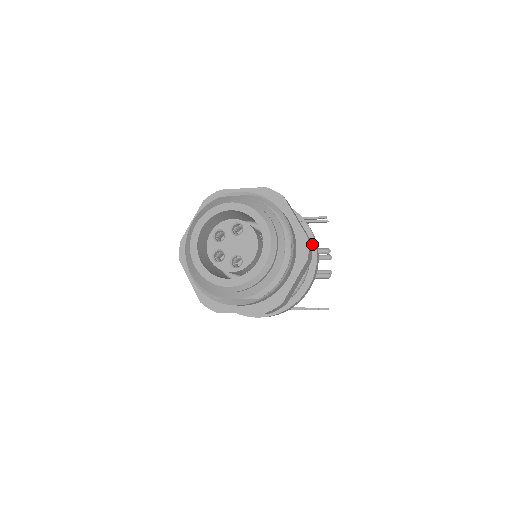
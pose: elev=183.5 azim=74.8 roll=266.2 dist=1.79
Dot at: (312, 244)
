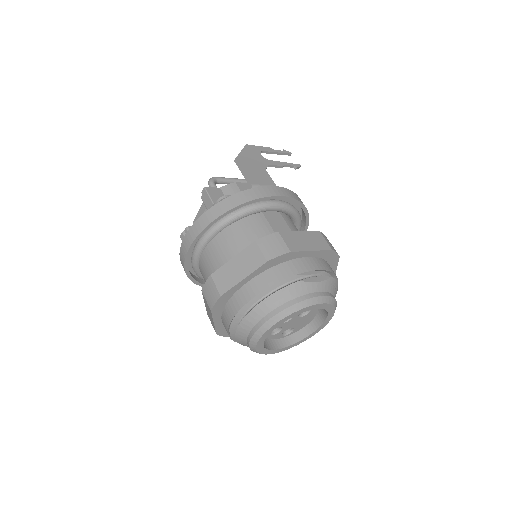
Dot at: occluded
